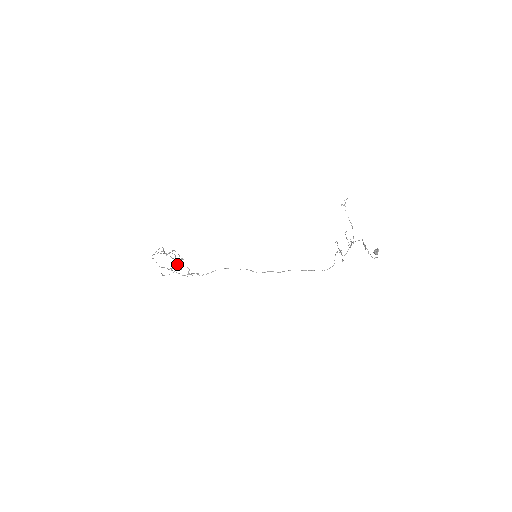
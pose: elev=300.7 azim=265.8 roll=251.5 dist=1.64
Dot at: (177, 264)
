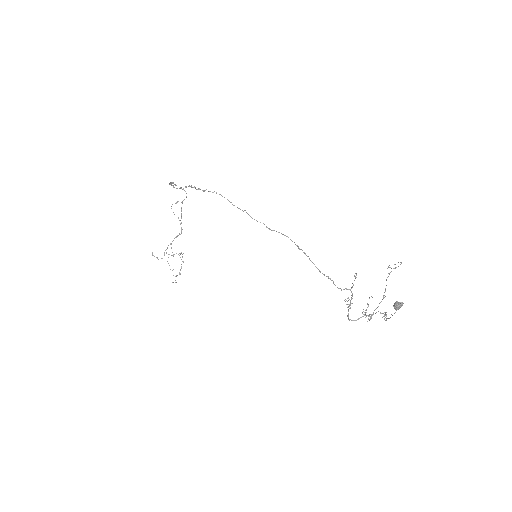
Dot at: (177, 236)
